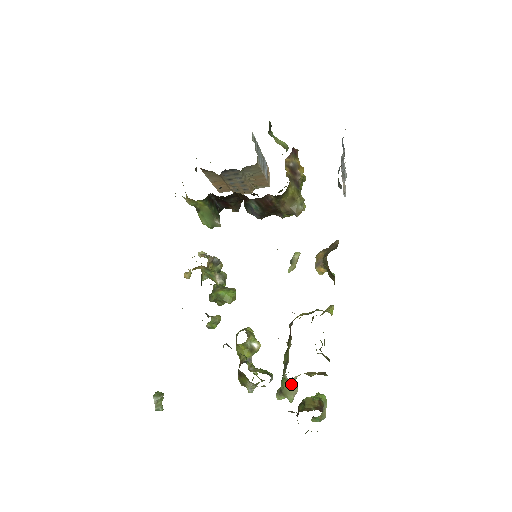
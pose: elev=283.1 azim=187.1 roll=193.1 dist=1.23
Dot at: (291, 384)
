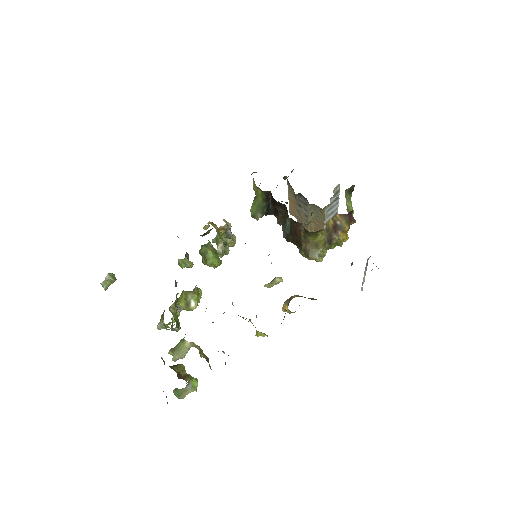
Dot at: (184, 346)
